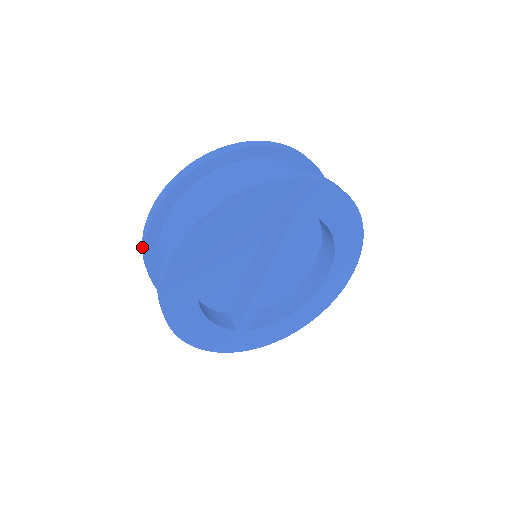
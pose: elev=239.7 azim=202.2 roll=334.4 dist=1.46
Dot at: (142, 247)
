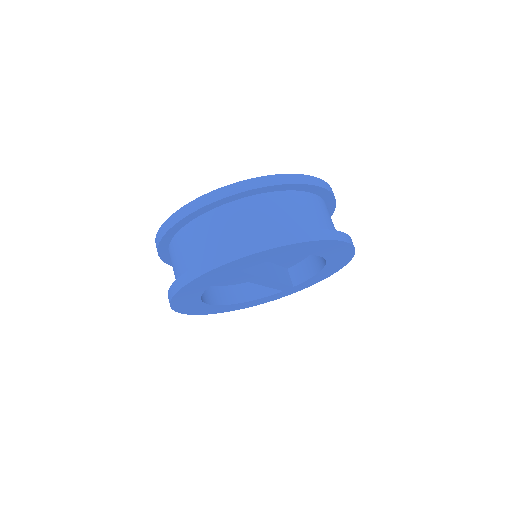
Dot at: occluded
